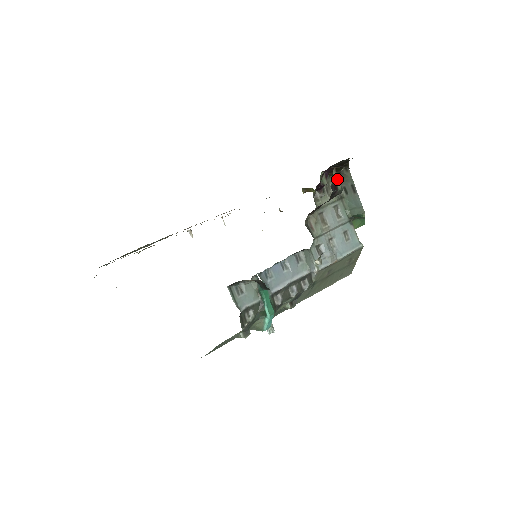
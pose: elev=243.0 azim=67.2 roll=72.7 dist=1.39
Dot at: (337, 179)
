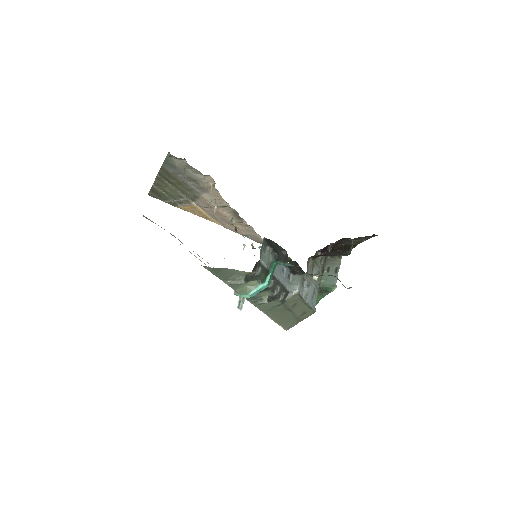
Dot at: (352, 245)
